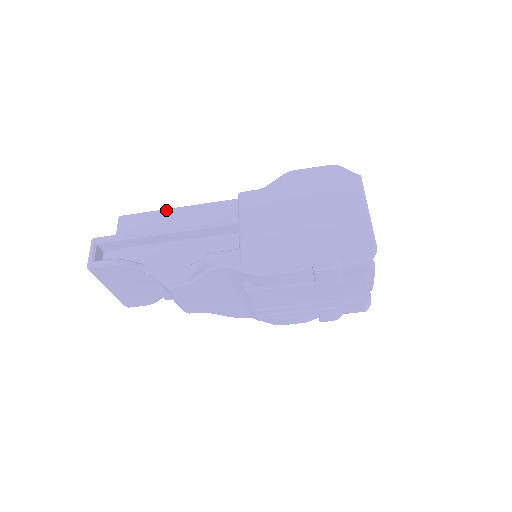
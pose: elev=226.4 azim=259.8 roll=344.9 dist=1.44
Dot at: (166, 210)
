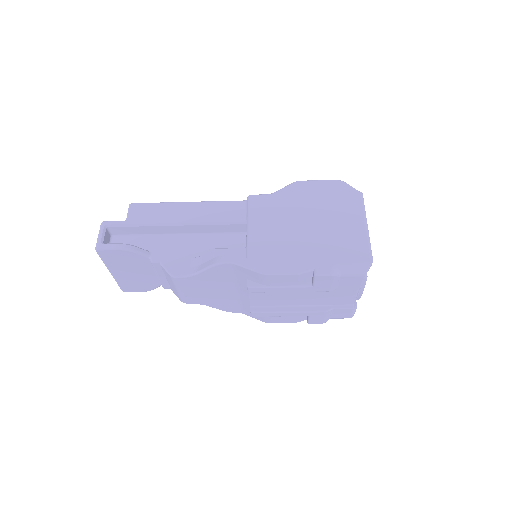
Dot at: (177, 203)
